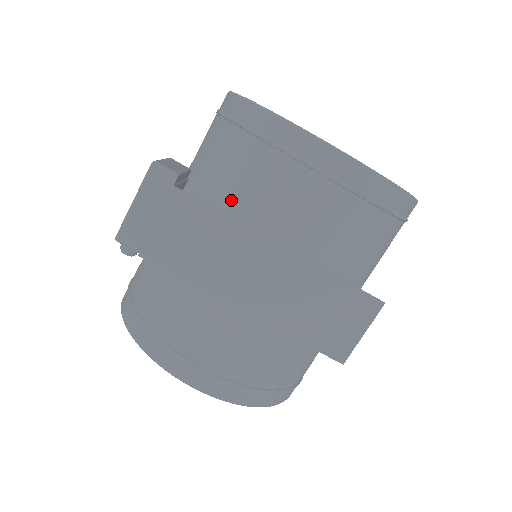
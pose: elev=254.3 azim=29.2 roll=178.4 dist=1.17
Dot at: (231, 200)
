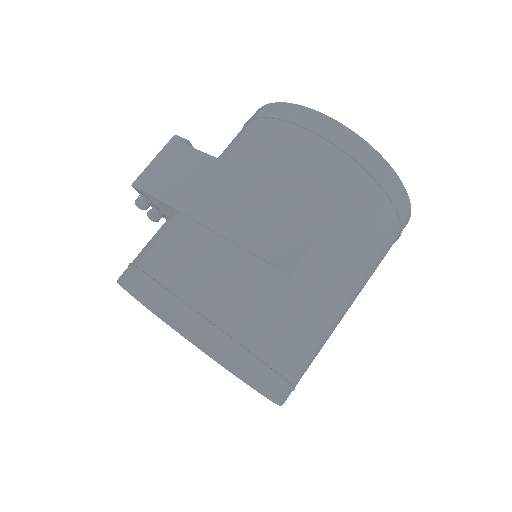
Dot at: (222, 158)
